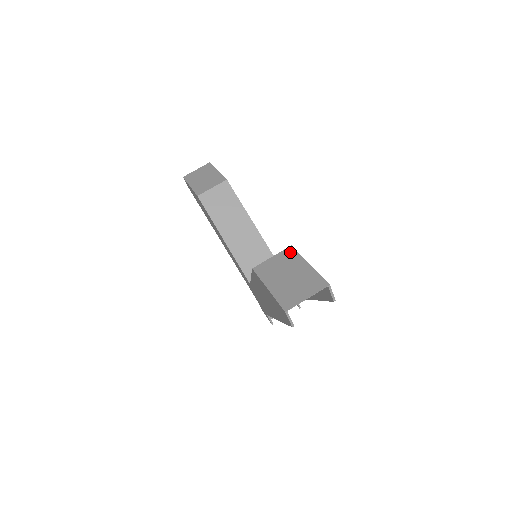
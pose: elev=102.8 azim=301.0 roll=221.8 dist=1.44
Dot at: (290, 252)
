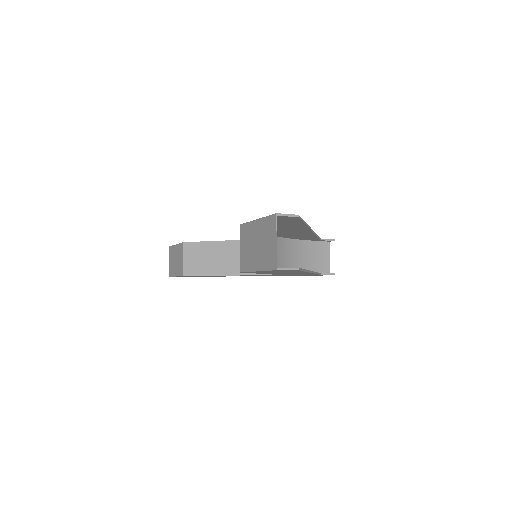
Dot at: (243, 230)
